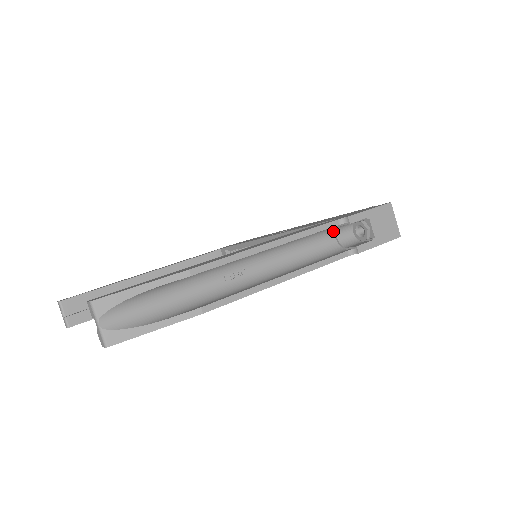
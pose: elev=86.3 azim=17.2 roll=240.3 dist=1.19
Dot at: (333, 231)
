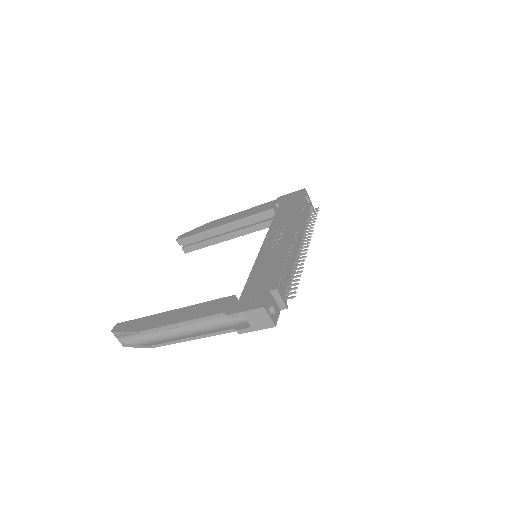
Dot at: occluded
